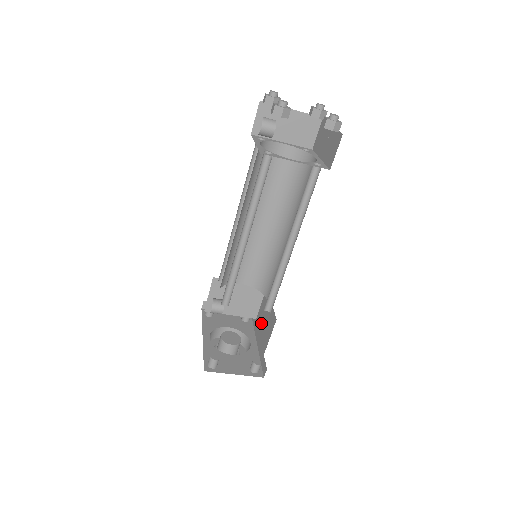
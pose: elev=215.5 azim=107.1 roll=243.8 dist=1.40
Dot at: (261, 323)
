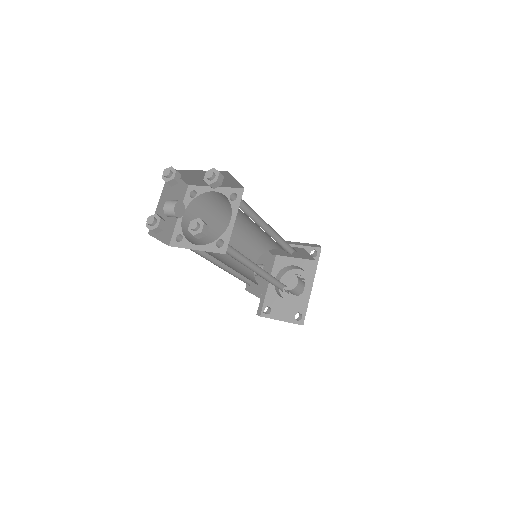
Dot at: occluded
